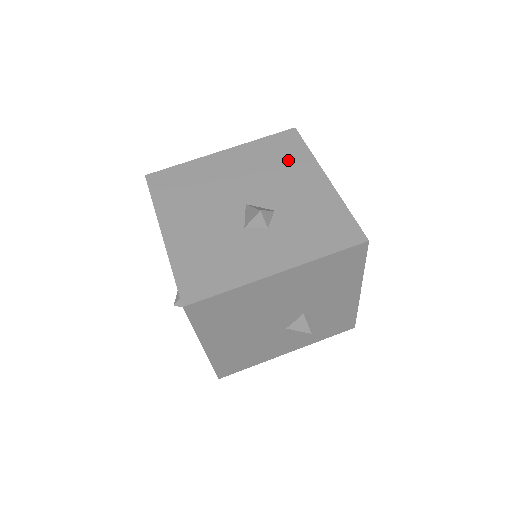
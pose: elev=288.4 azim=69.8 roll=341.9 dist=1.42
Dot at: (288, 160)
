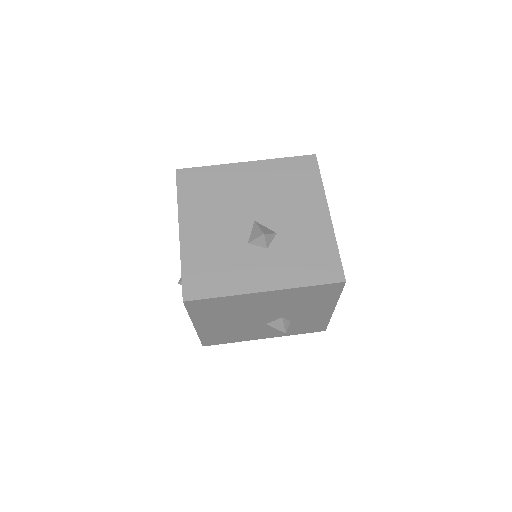
Dot at: (301, 186)
